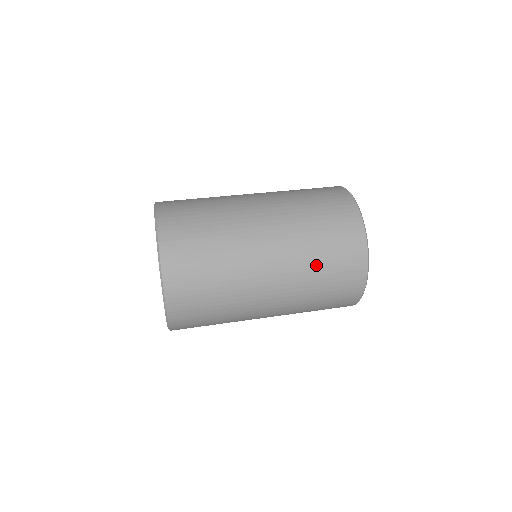
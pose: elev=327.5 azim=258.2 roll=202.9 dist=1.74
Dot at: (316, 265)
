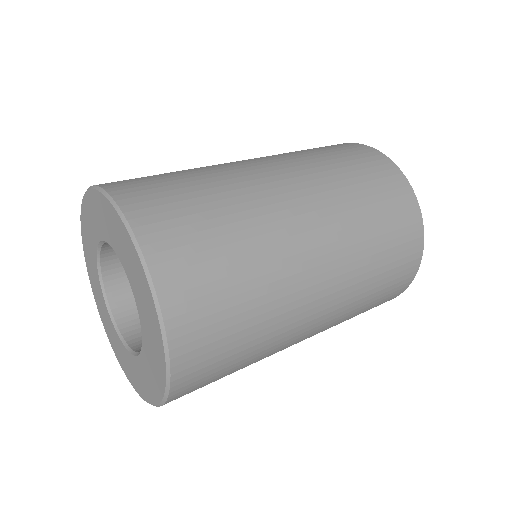
Dot at: (363, 302)
